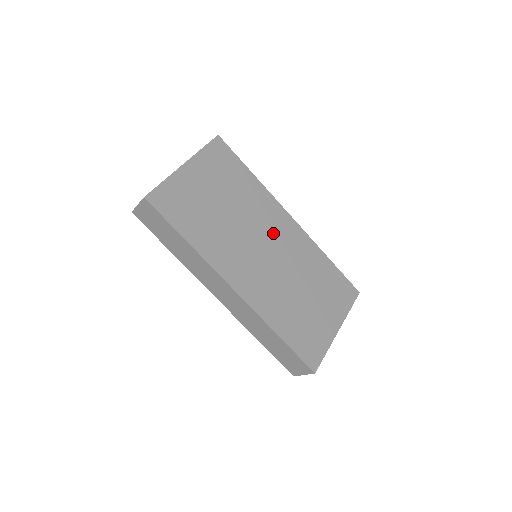
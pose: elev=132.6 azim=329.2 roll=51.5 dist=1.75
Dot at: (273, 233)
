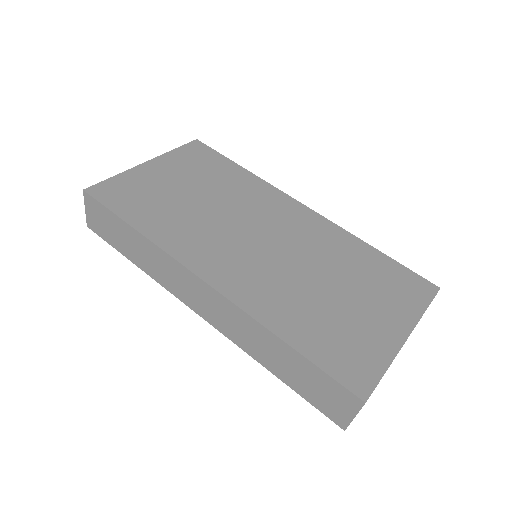
Dot at: (274, 221)
